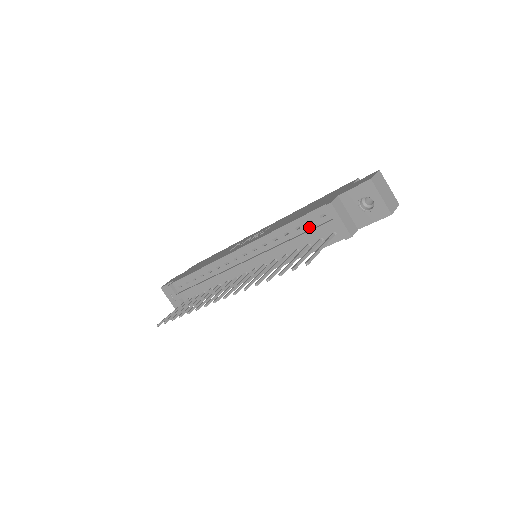
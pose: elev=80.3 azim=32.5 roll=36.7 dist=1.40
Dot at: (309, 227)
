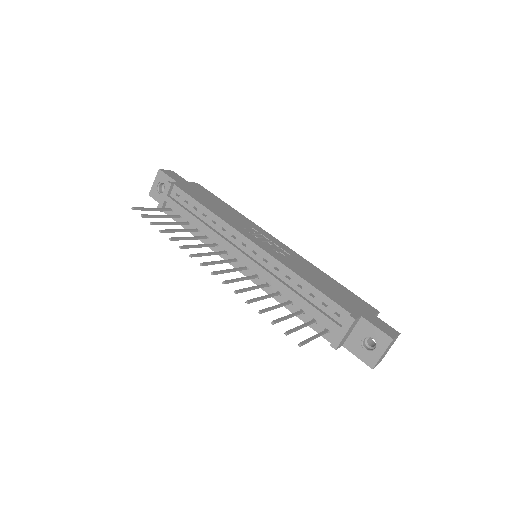
Dot at: (320, 306)
